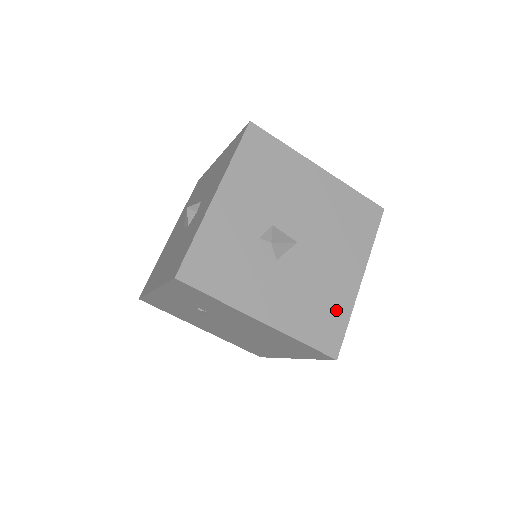
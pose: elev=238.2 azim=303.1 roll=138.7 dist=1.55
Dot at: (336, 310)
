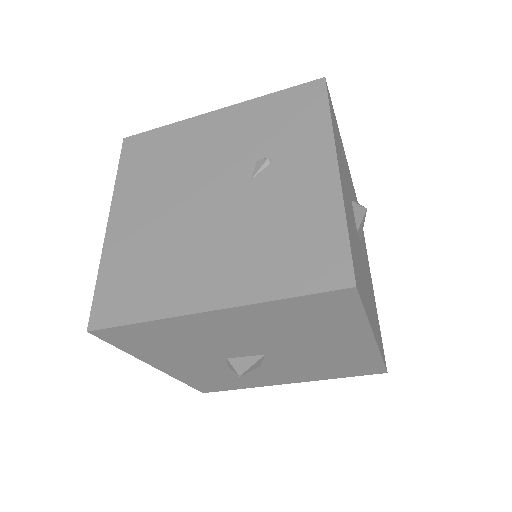
Dot at: (359, 360)
